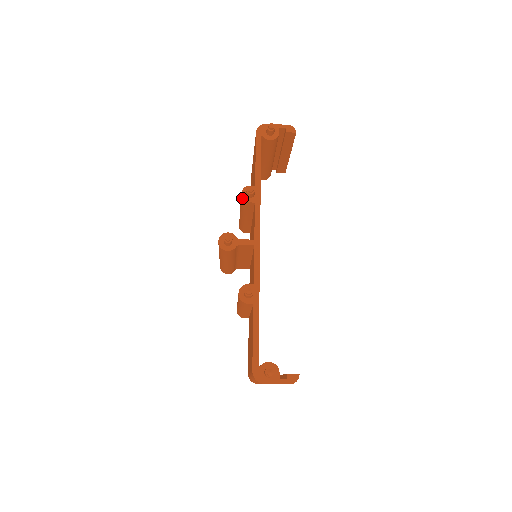
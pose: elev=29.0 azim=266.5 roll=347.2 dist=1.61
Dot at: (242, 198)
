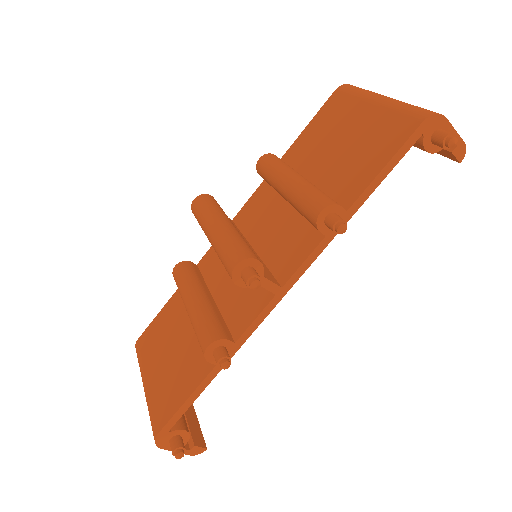
Dot at: (316, 218)
